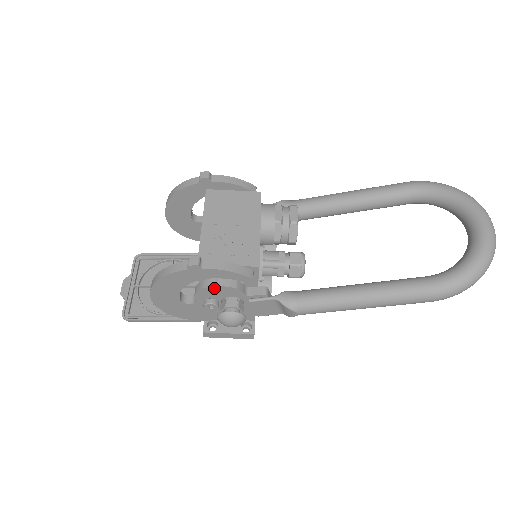
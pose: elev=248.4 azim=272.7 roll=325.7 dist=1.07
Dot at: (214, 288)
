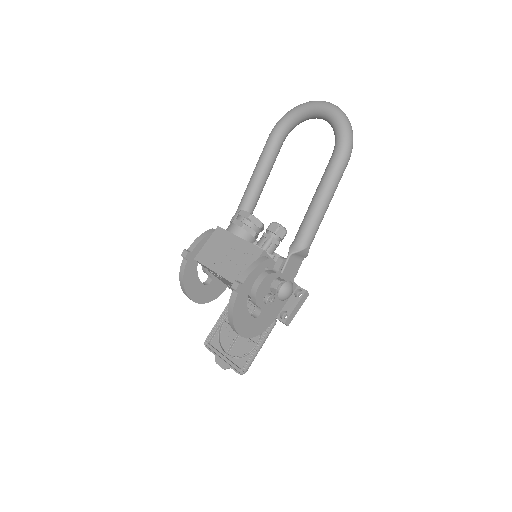
Dot at: (260, 288)
